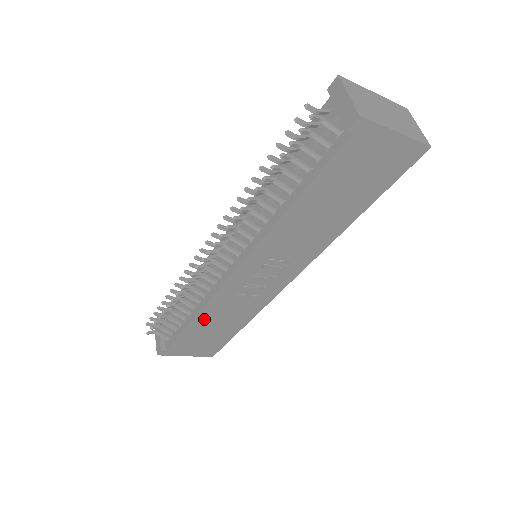
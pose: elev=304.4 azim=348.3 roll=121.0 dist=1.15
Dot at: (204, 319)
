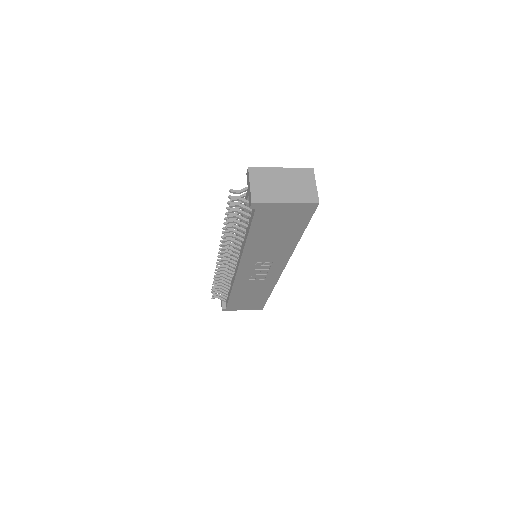
Dot at: (238, 293)
